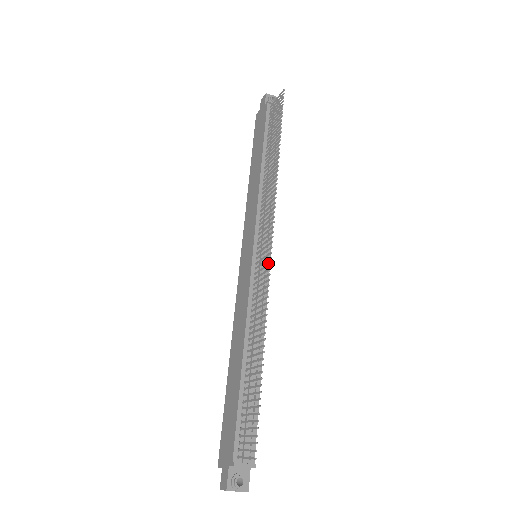
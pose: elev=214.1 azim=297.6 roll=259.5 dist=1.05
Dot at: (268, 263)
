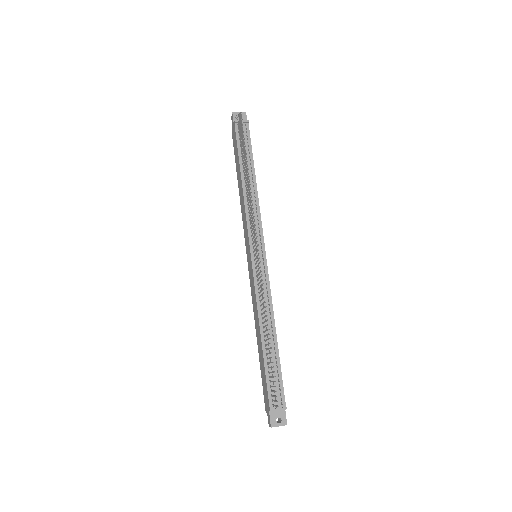
Dot at: occluded
